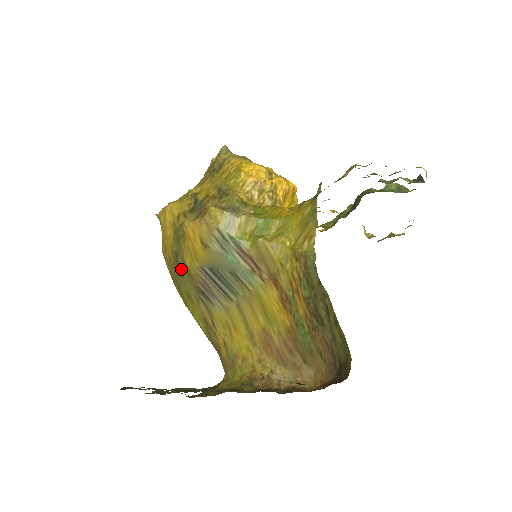
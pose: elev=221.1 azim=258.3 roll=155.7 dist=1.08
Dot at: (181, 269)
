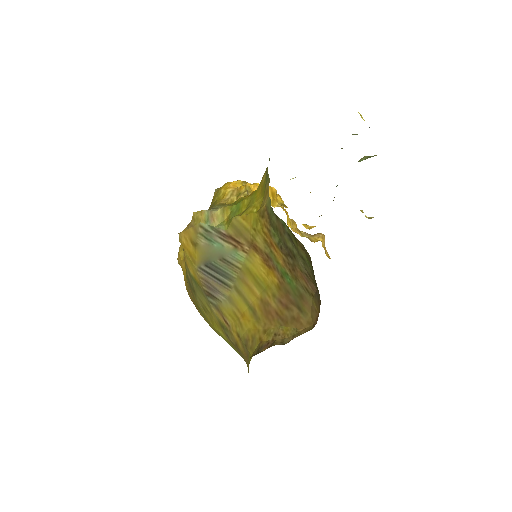
Dot at: (192, 285)
